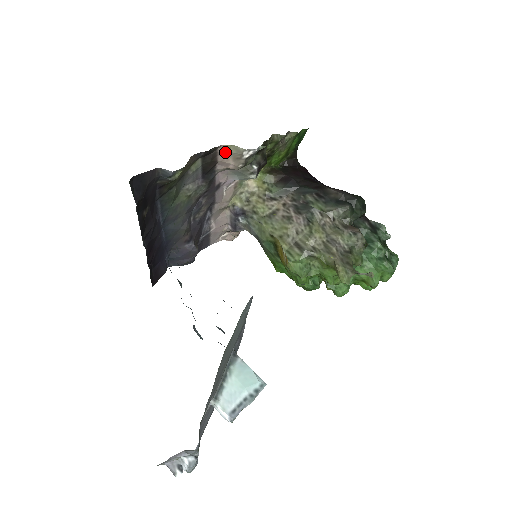
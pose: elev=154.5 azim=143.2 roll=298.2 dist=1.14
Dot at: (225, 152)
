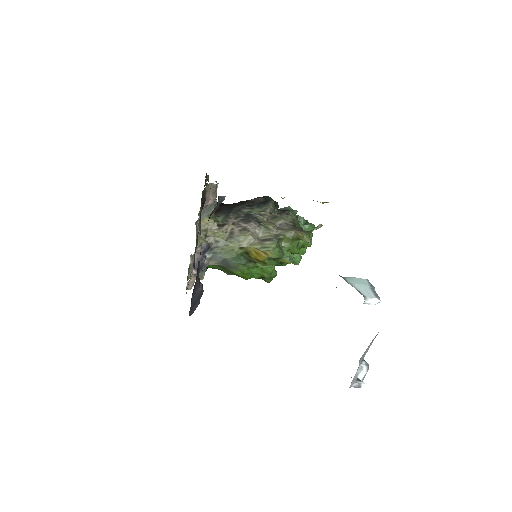
Dot at: (208, 190)
